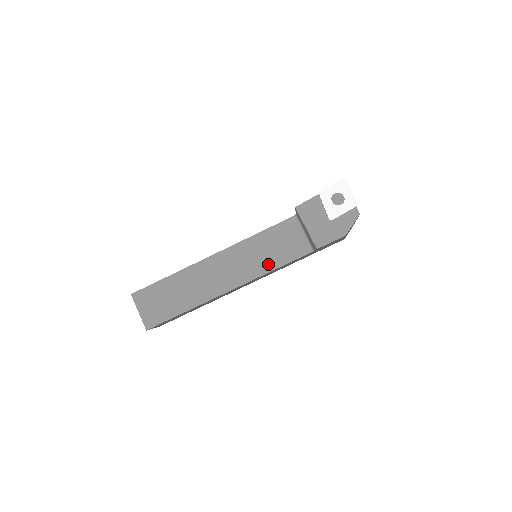
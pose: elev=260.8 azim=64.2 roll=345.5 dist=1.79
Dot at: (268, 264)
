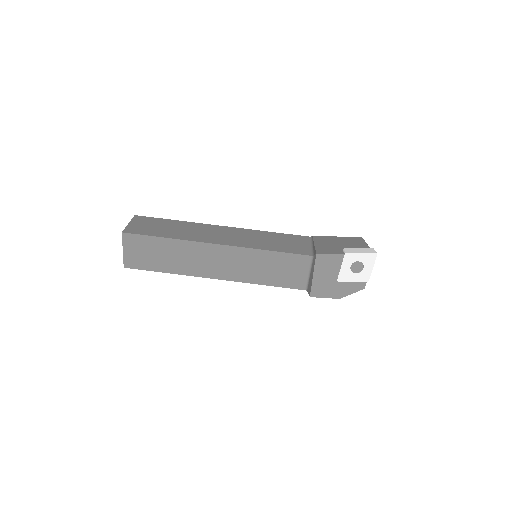
Dot at: (262, 278)
